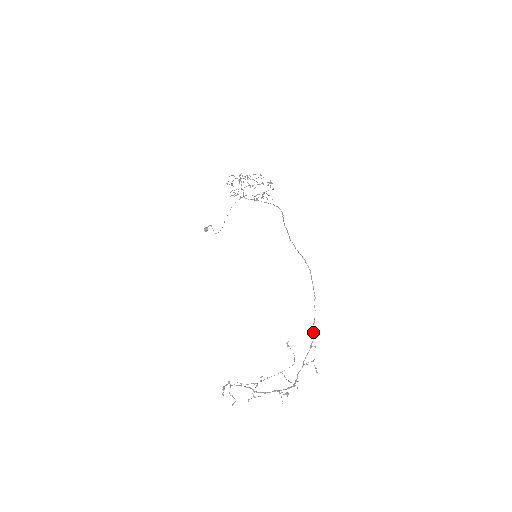
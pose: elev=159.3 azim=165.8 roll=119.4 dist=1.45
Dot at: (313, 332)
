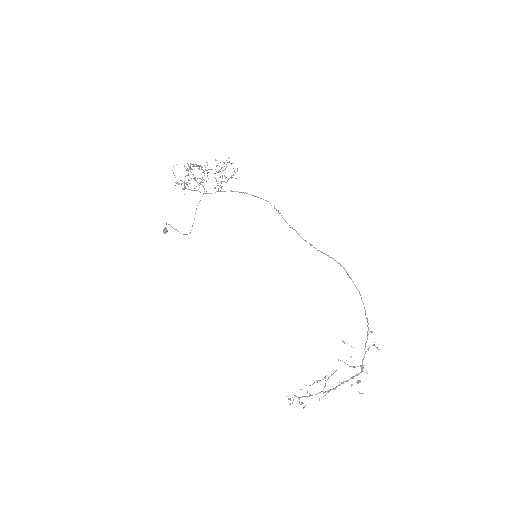
Dot at: (367, 322)
